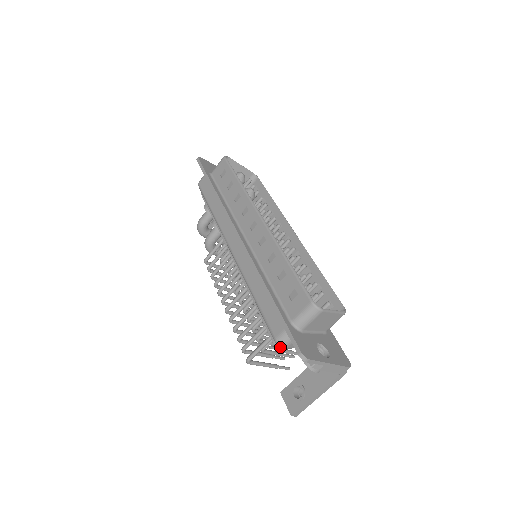
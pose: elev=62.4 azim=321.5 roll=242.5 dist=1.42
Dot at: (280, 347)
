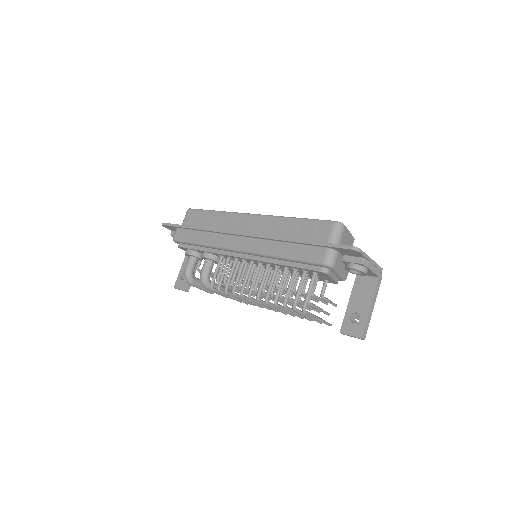
Dot at: (327, 273)
